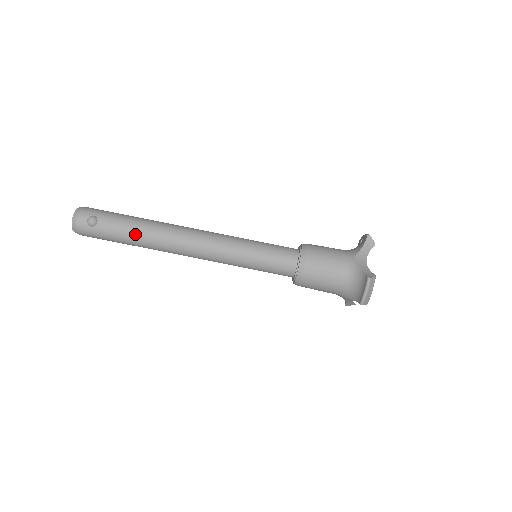
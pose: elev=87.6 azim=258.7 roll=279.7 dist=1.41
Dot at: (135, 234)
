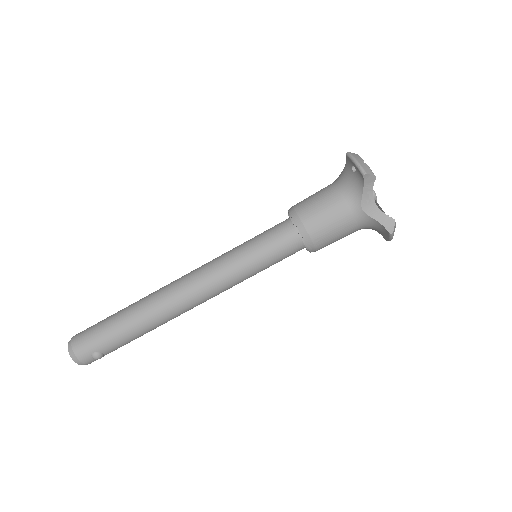
Dot at: (143, 334)
